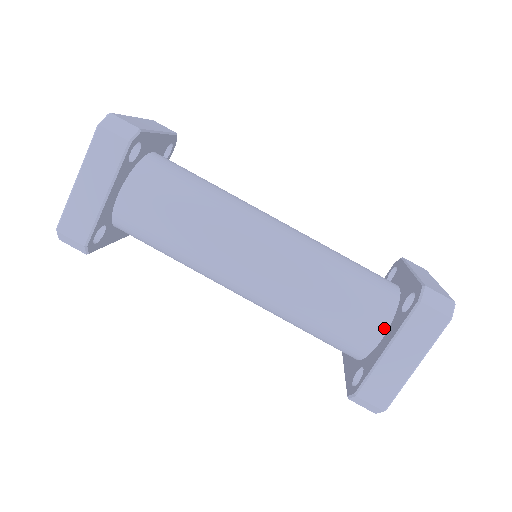
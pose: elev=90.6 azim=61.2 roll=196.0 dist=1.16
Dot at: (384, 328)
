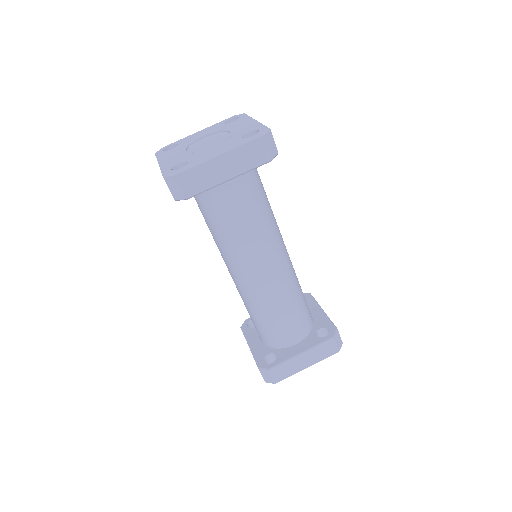
Dot at: (301, 339)
